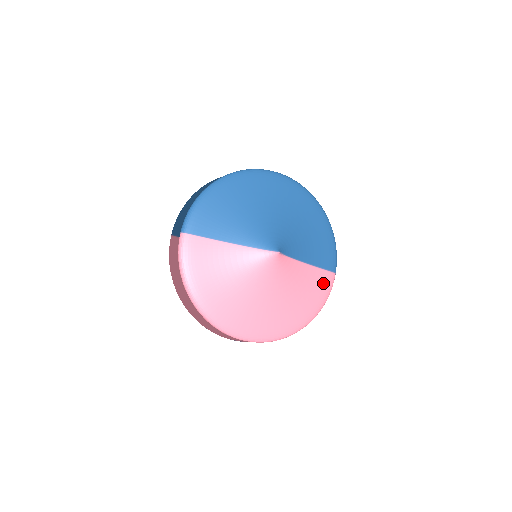
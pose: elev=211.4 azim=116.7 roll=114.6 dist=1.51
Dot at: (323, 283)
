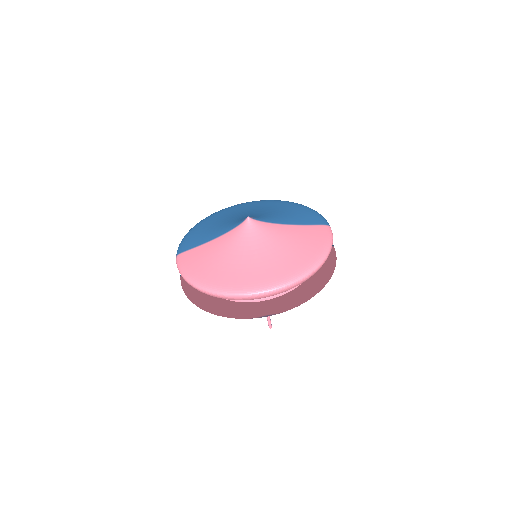
Dot at: (317, 232)
